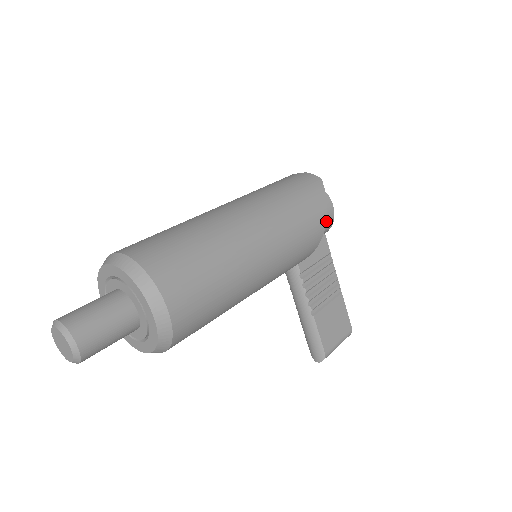
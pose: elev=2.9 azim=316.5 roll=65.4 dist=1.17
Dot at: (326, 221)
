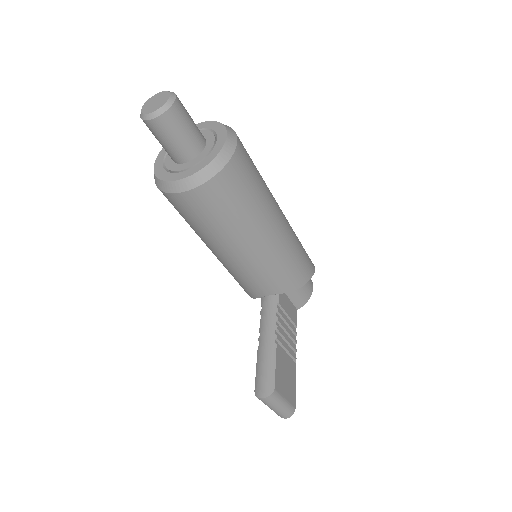
Dot at: (307, 288)
